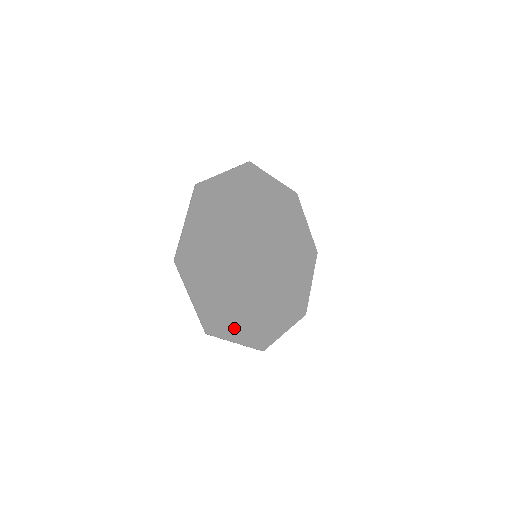
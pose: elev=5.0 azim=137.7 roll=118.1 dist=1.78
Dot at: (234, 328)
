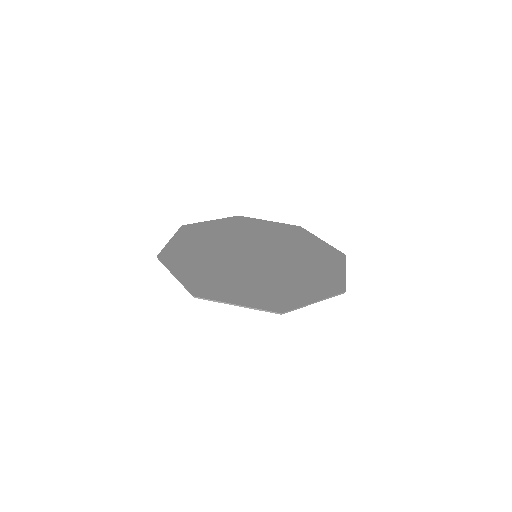
Dot at: (299, 296)
